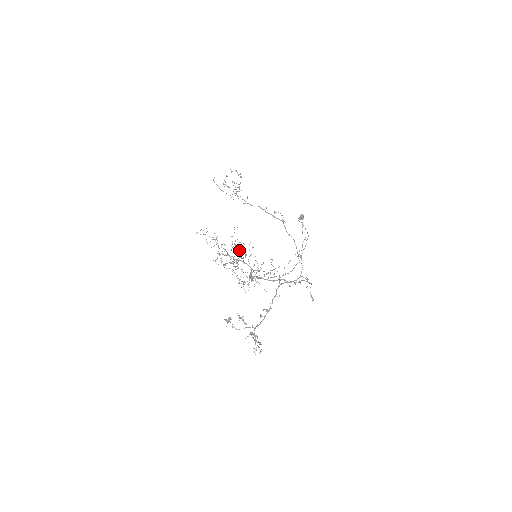
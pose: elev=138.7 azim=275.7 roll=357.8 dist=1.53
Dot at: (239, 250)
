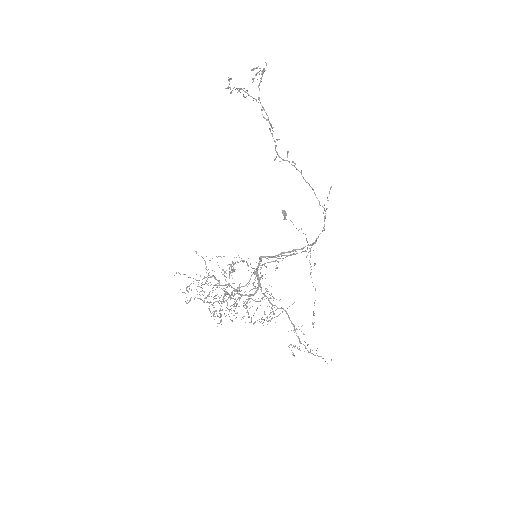
Dot at: occluded
